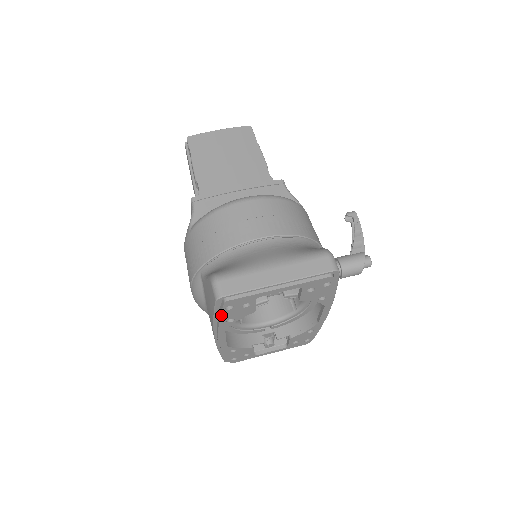
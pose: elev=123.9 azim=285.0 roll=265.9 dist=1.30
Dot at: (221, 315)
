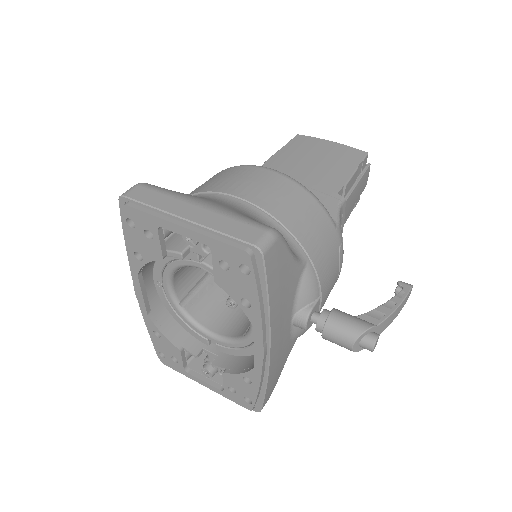
Dot at: (126, 234)
